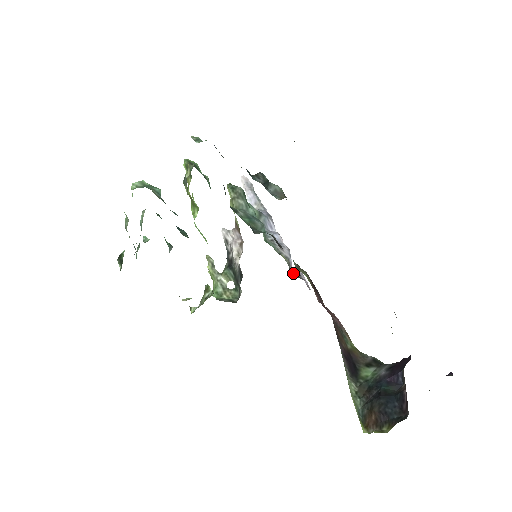
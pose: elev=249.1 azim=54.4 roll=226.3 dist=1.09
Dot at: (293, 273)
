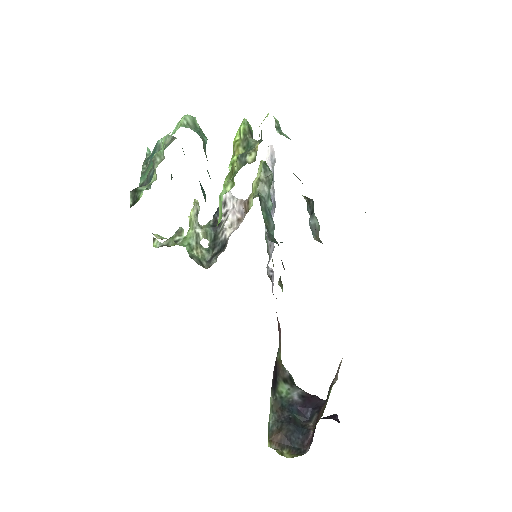
Dot at: (267, 272)
